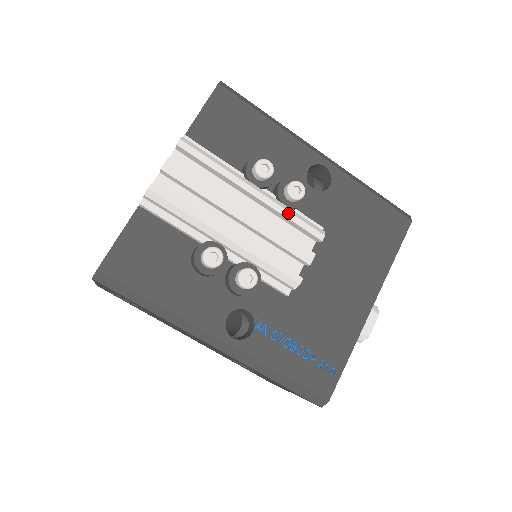
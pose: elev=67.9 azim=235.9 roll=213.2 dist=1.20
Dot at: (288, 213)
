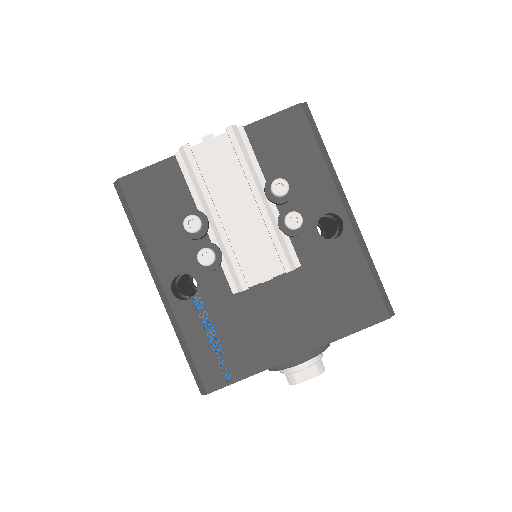
Dot at: (274, 233)
